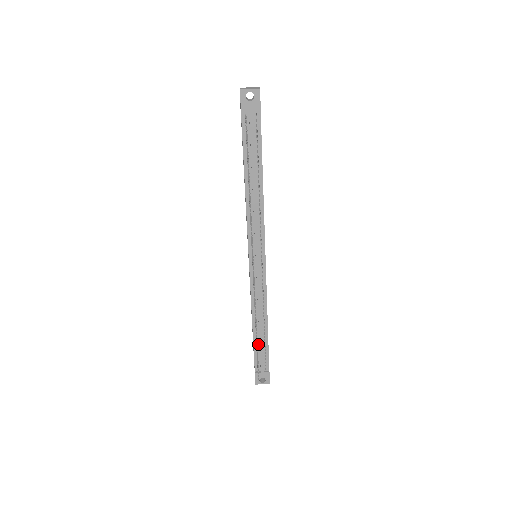
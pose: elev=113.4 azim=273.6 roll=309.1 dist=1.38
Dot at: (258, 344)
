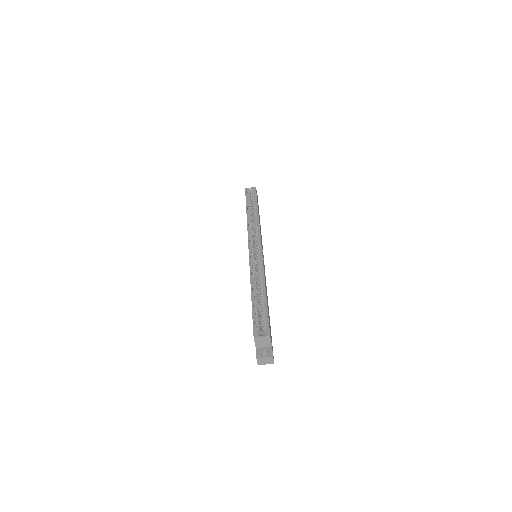
Dot at: occluded
